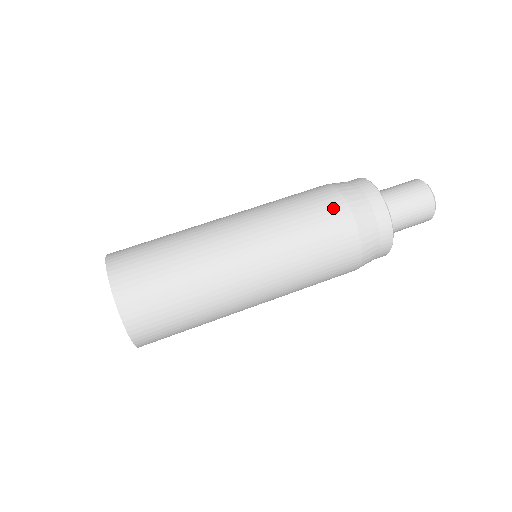
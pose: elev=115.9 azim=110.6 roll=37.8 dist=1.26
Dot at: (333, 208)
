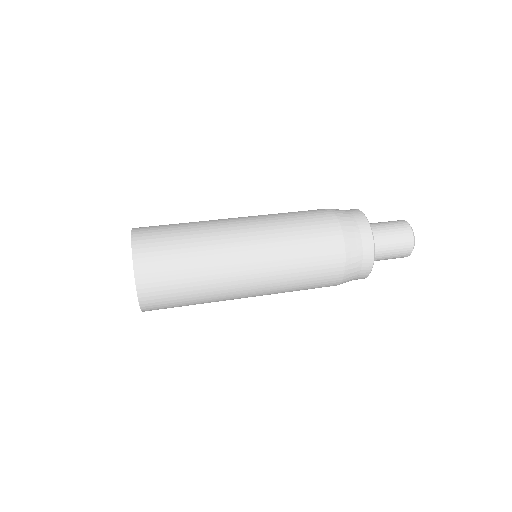
Dot at: (331, 241)
